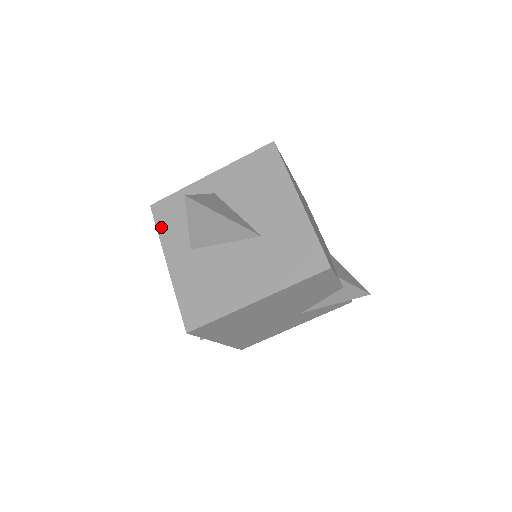
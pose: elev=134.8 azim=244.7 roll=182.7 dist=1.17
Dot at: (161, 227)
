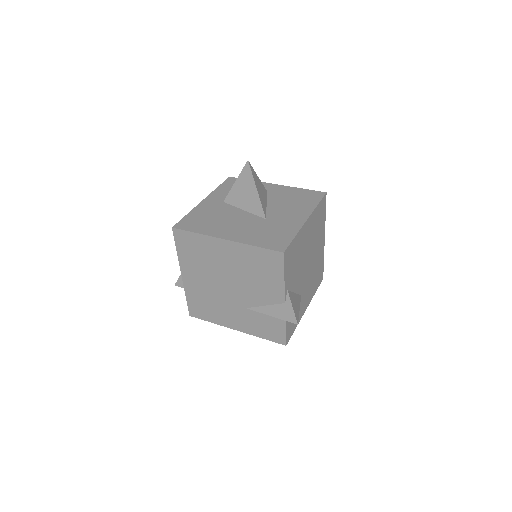
Dot at: (222, 186)
